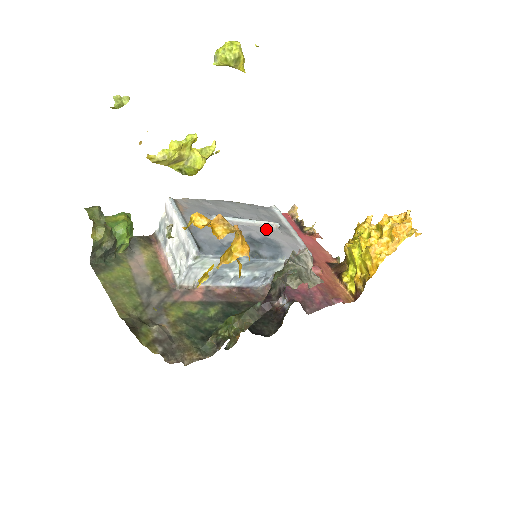
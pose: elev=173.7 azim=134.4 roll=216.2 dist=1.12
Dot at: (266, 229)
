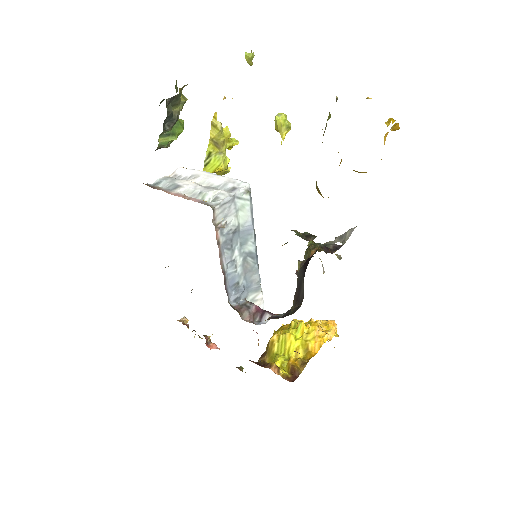
Dot at: occluded
